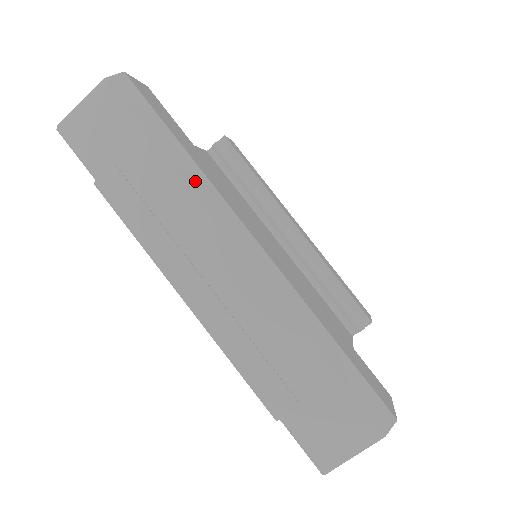
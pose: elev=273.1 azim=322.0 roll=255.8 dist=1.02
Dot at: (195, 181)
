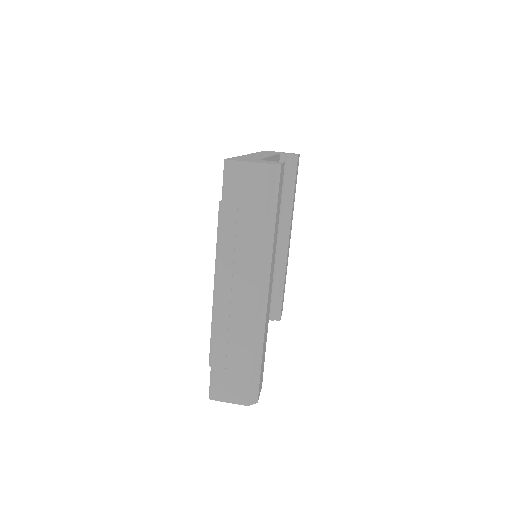
Dot at: (267, 246)
